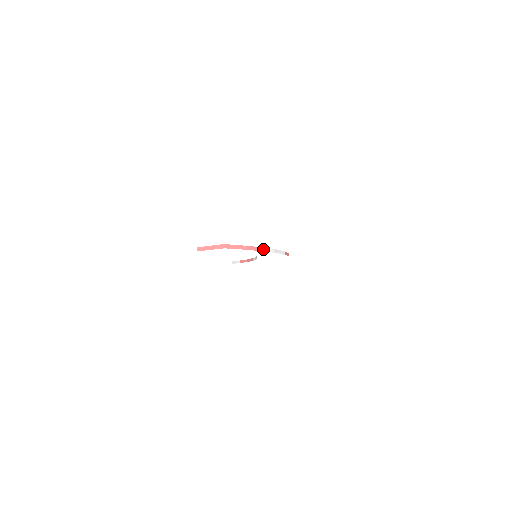
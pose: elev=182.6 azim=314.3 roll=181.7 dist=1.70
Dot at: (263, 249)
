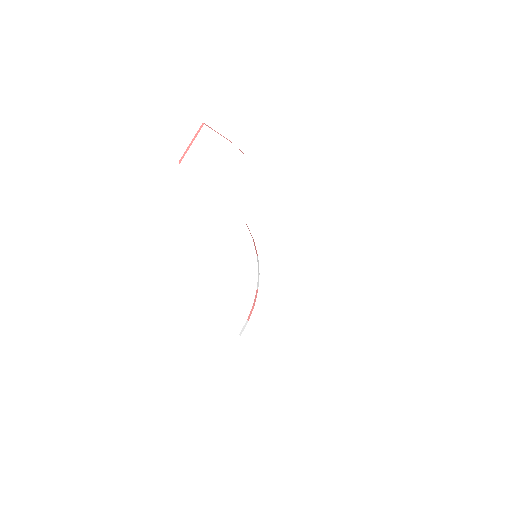
Dot at: occluded
